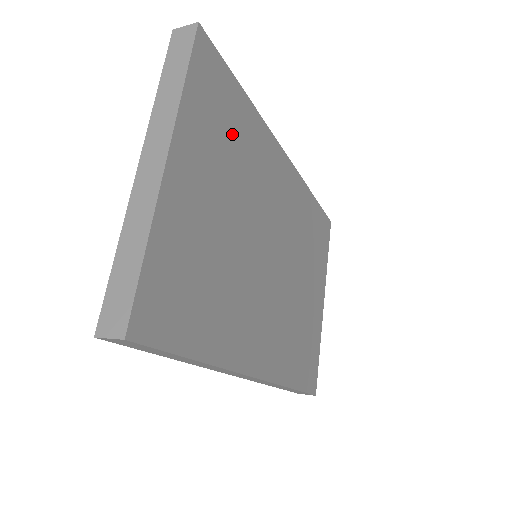
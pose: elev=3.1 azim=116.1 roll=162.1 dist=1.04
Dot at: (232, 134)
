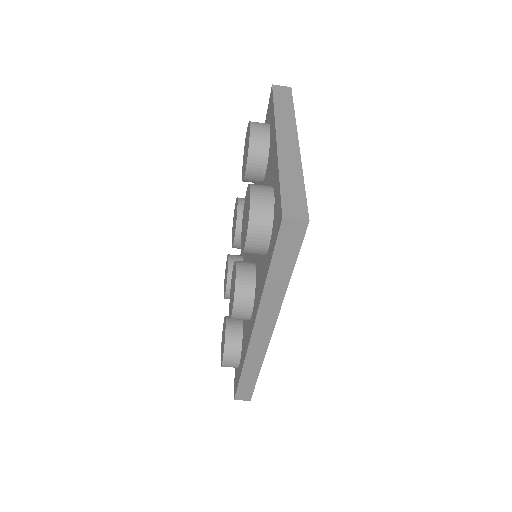
Dot at: occluded
